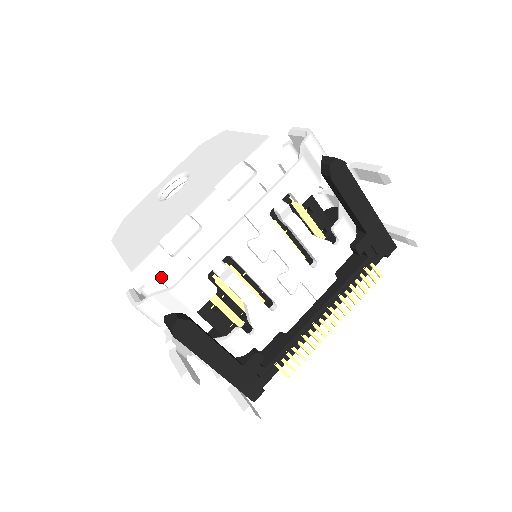
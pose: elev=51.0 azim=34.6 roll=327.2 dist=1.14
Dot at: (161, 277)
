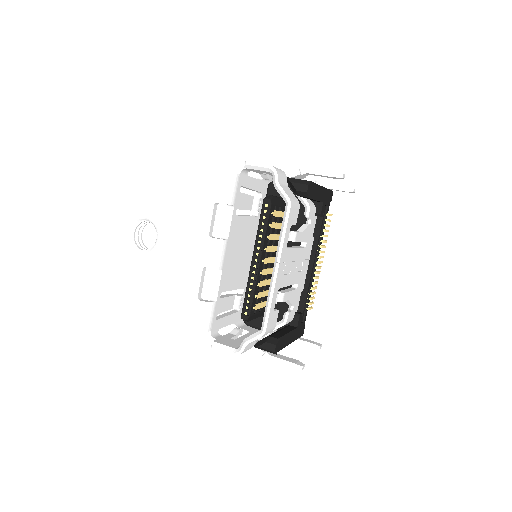
Dot at: (215, 318)
